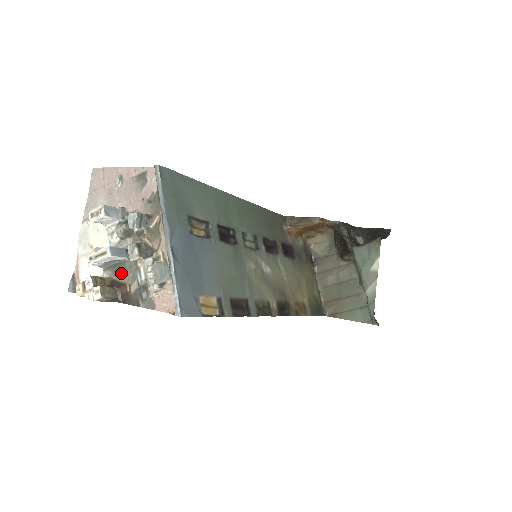
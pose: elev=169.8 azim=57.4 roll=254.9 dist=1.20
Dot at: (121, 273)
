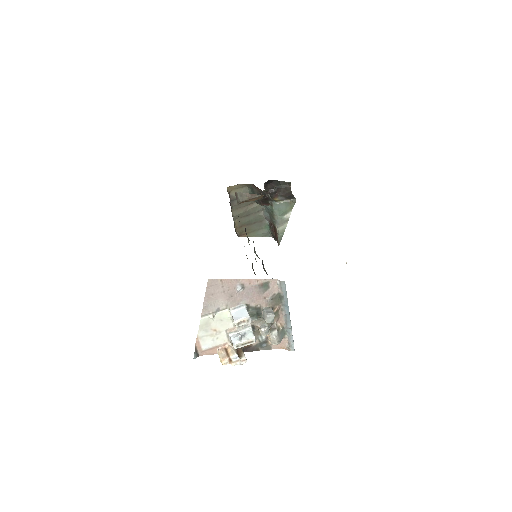
Dot at: occluded
